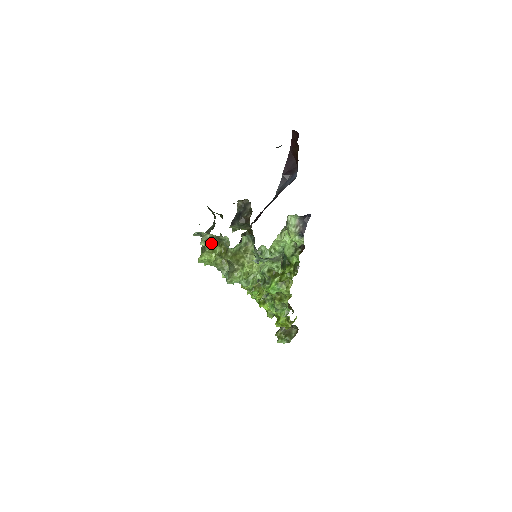
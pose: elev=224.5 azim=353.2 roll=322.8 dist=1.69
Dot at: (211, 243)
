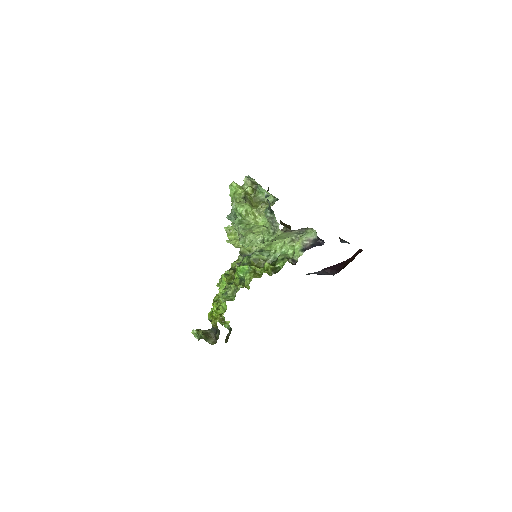
Dot at: occluded
